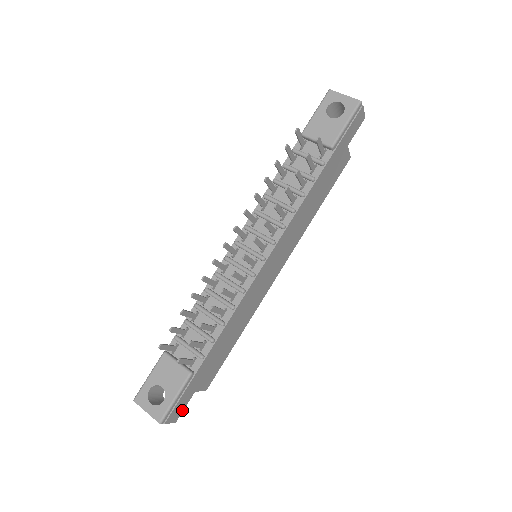
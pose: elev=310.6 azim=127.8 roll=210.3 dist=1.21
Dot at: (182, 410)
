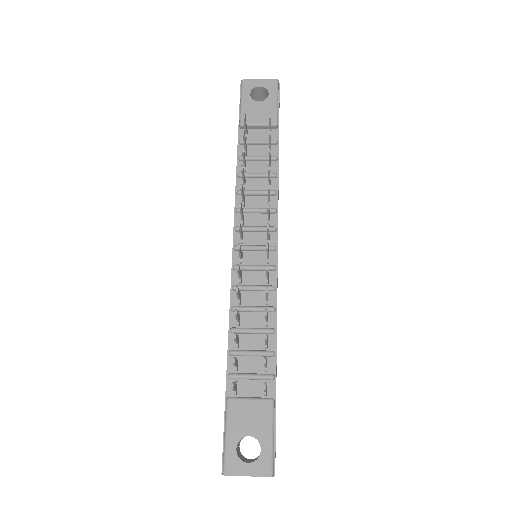
Dot at: occluded
